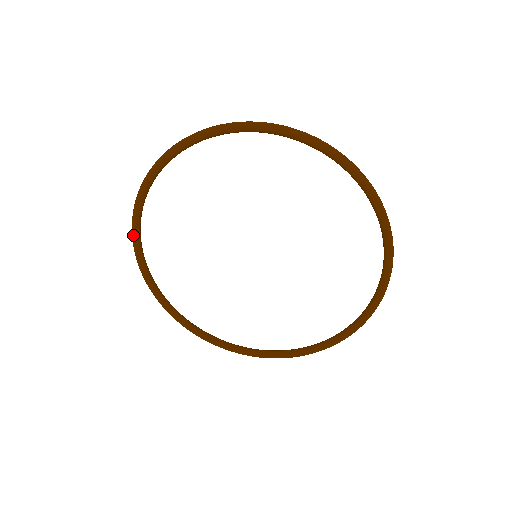
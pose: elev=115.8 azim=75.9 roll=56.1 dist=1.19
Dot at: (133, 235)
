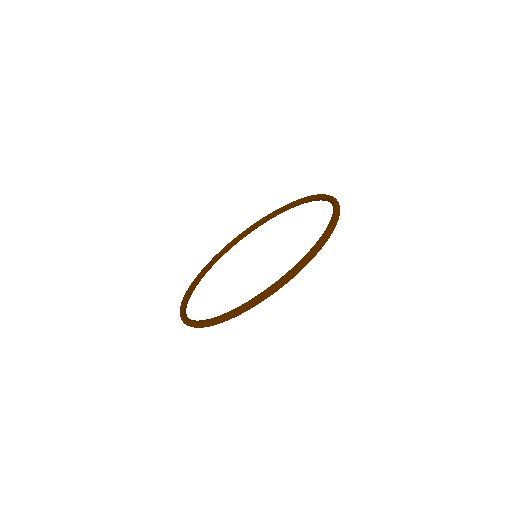
Dot at: occluded
